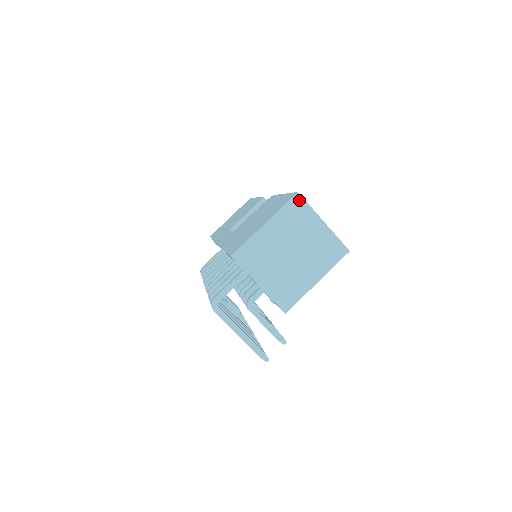
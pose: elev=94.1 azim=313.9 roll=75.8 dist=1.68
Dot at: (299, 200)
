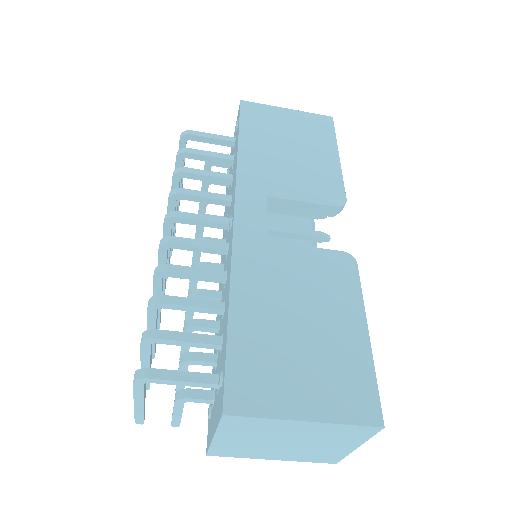
Dot at: (373, 430)
